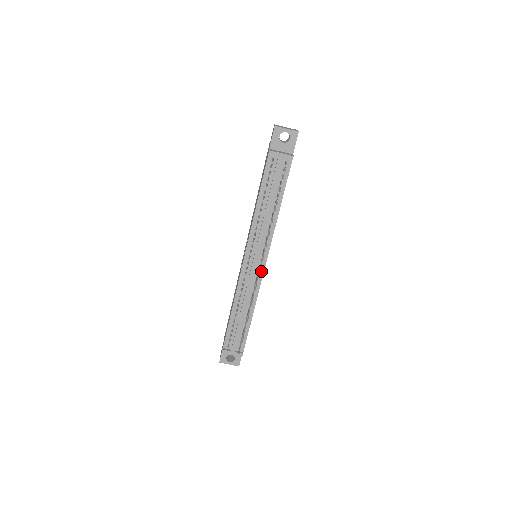
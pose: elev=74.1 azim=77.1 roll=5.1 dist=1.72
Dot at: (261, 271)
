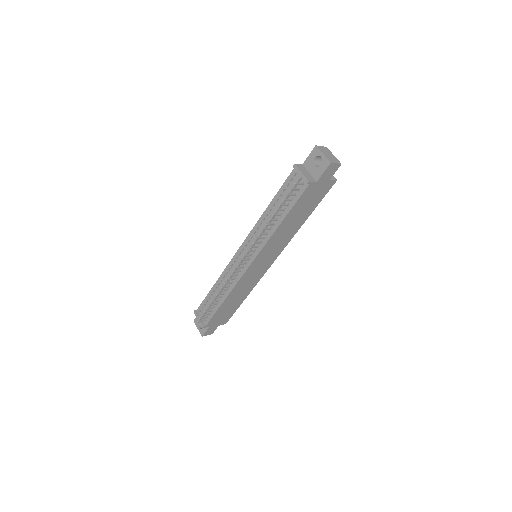
Dot at: (245, 269)
